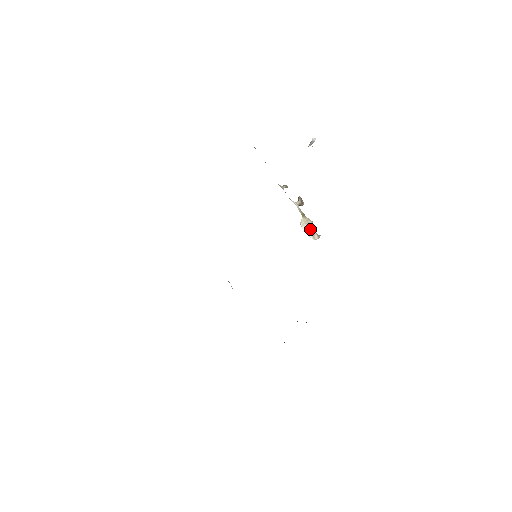
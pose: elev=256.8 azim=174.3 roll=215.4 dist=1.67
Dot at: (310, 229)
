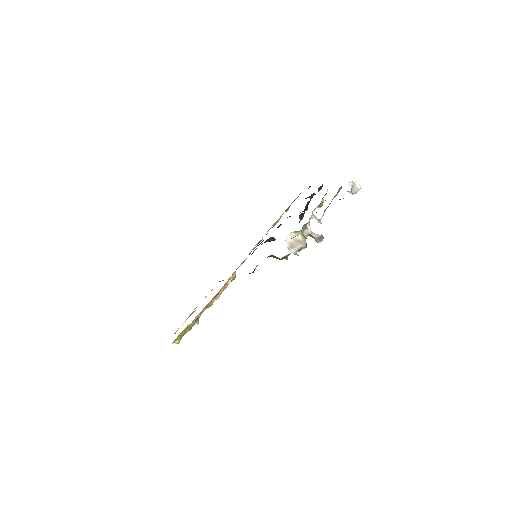
Dot at: (295, 244)
